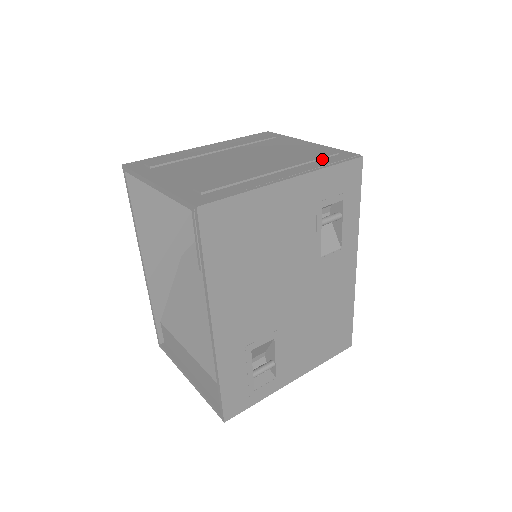
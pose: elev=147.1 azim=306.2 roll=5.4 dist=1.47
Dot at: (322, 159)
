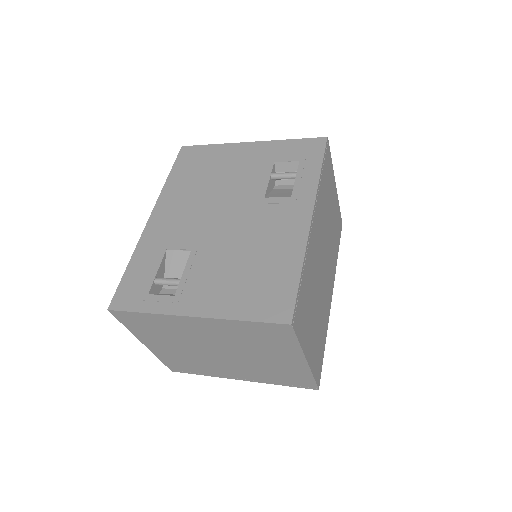
Dot at: occluded
